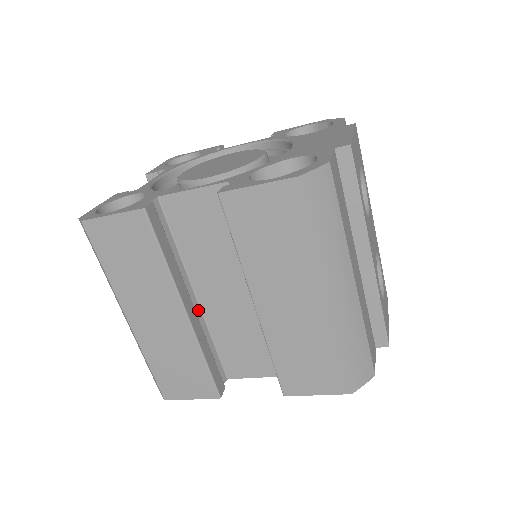
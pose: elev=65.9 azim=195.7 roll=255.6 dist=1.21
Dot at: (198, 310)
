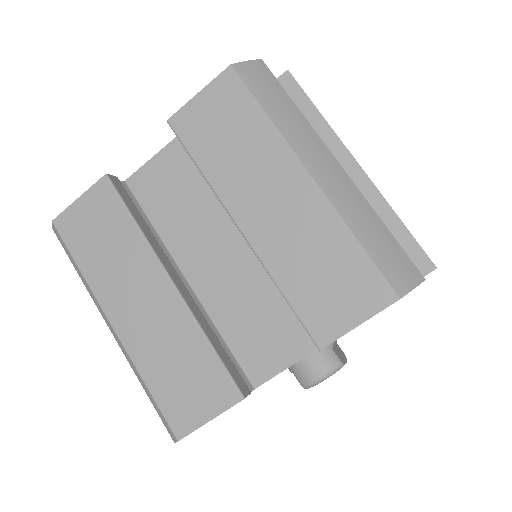
Dot at: (192, 294)
